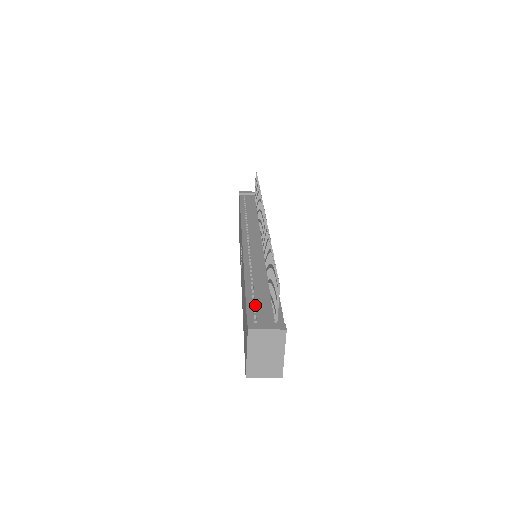
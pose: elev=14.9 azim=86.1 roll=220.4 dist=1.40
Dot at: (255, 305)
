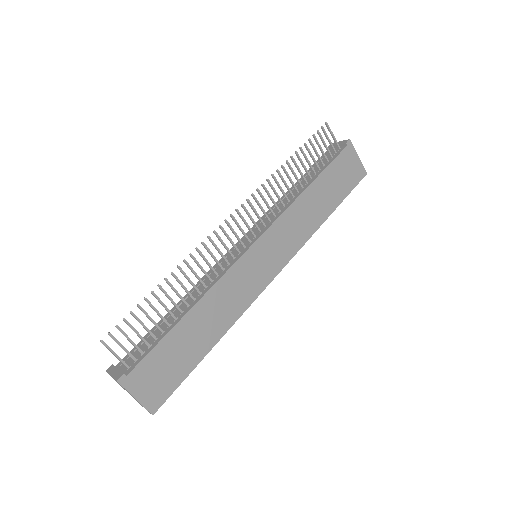
Dot at: occluded
